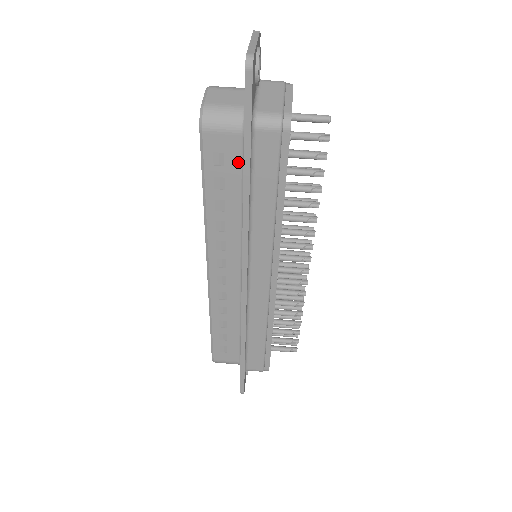
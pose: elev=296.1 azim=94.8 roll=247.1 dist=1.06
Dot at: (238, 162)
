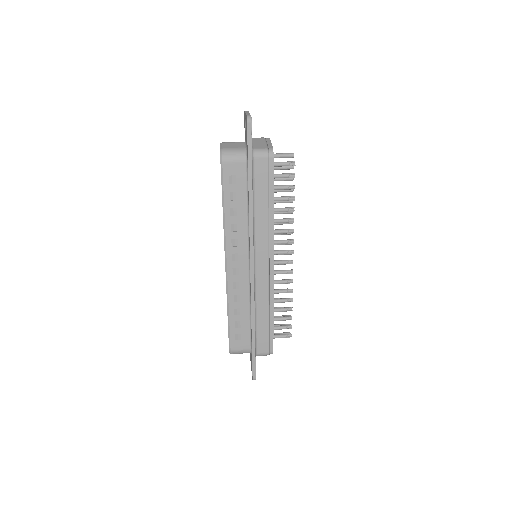
Dot at: (244, 181)
